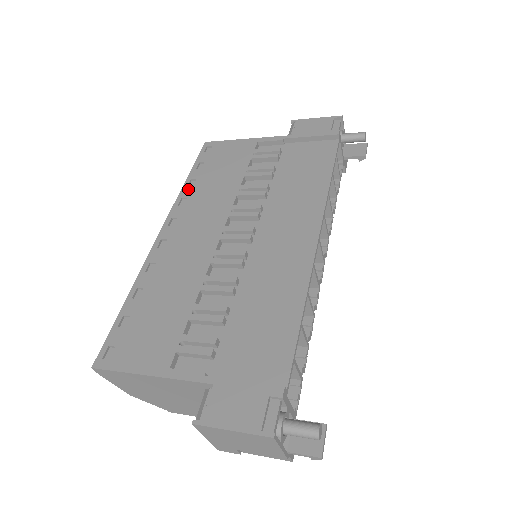
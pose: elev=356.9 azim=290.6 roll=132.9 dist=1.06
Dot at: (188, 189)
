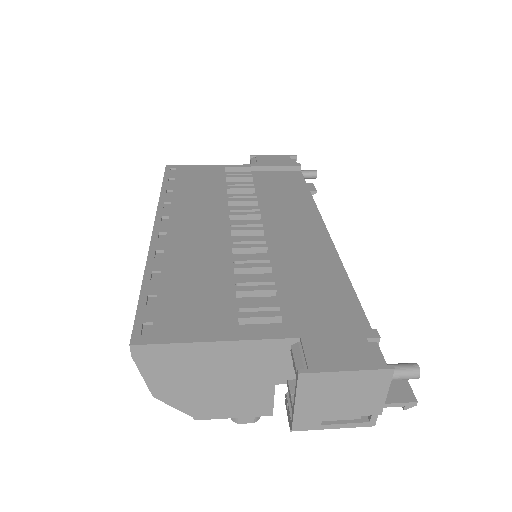
Dot at: (168, 196)
